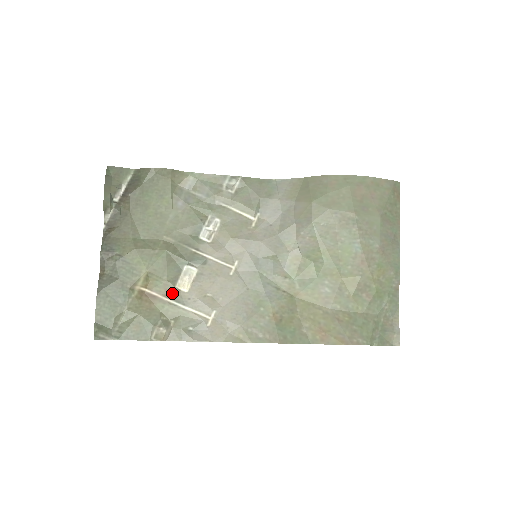
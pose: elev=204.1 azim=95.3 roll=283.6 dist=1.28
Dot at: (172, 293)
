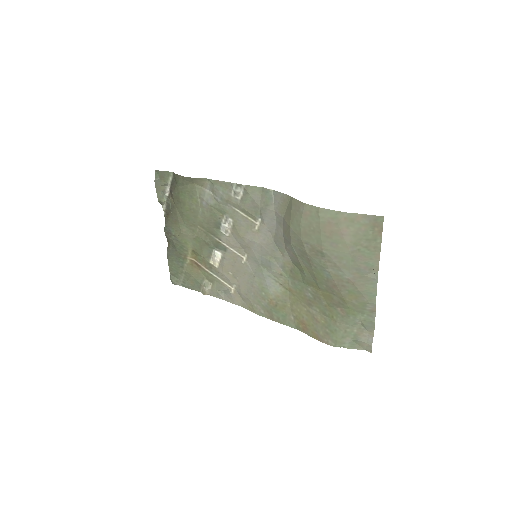
Dot at: (209, 266)
